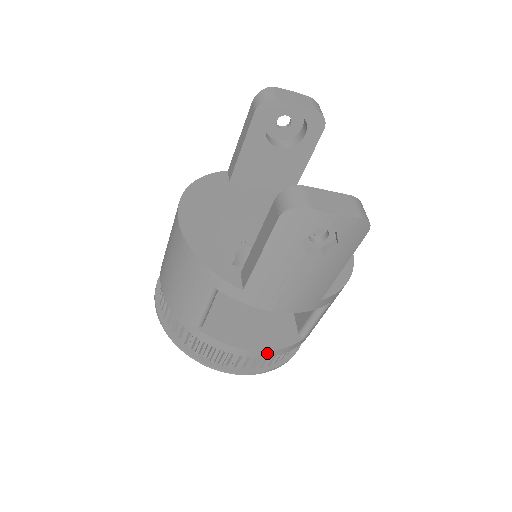
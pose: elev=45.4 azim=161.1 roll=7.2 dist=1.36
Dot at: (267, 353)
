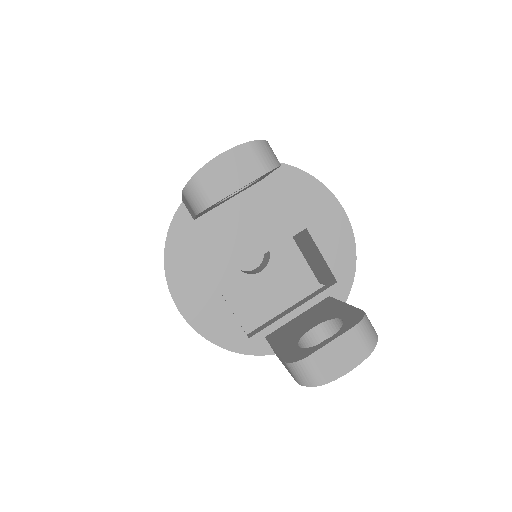
Dot at: occluded
